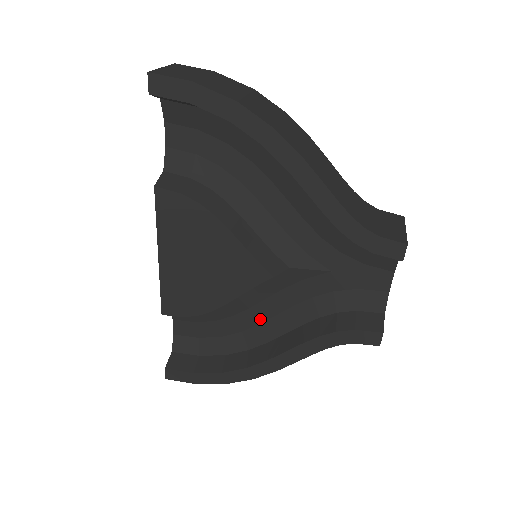
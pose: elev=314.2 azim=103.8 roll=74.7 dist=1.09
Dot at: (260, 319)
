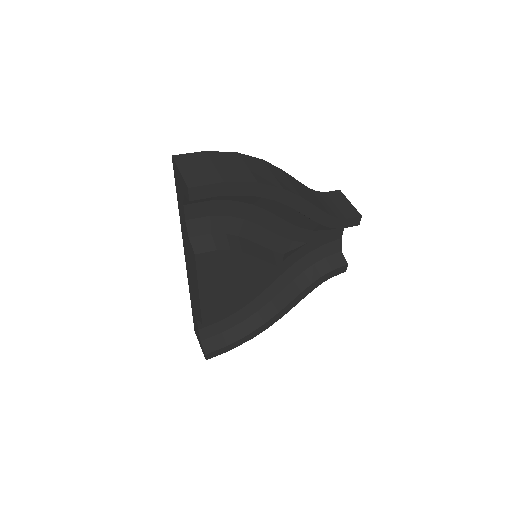
Dot at: (262, 290)
